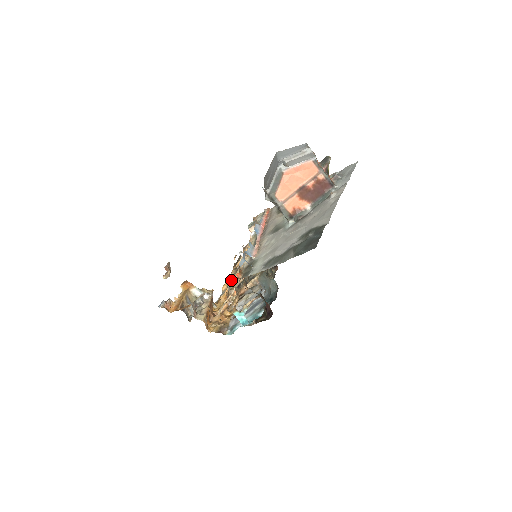
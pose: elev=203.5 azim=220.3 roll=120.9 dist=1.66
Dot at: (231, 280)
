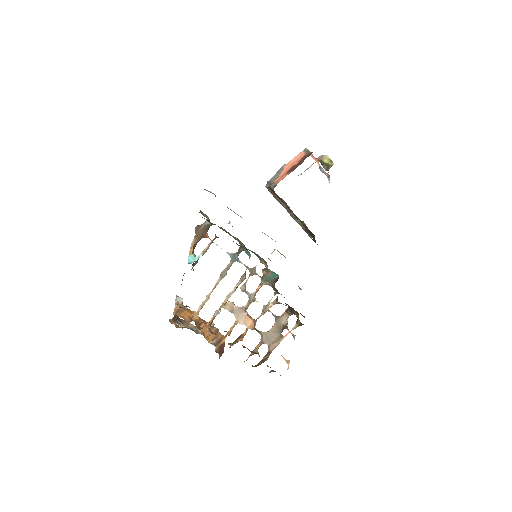
Dot at: (237, 308)
